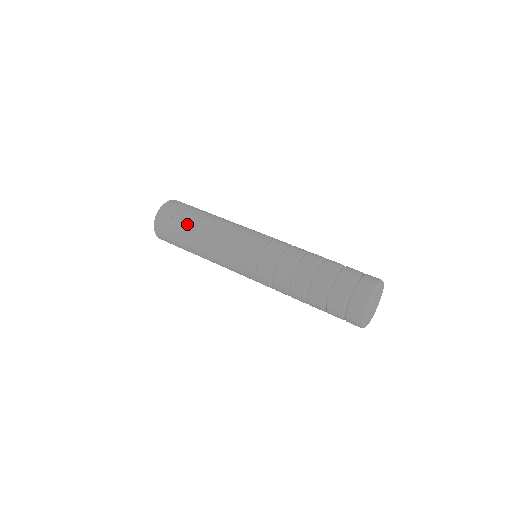
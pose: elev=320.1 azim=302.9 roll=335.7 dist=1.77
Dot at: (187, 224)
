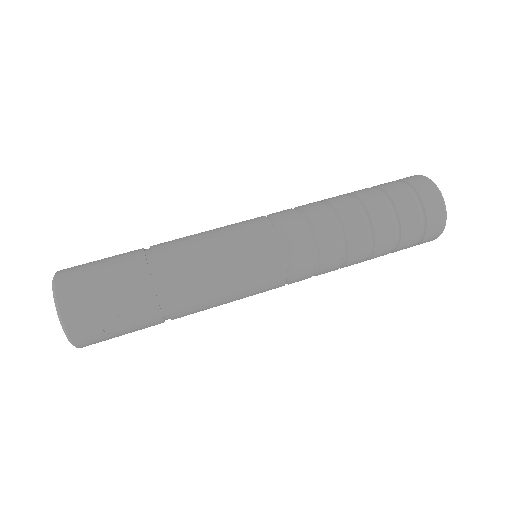
Dot at: (146, 323)
